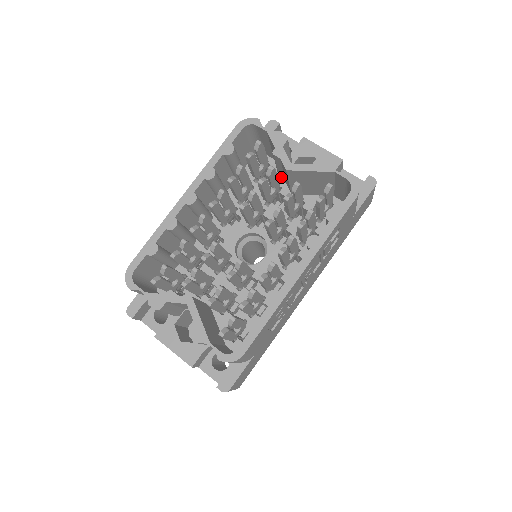
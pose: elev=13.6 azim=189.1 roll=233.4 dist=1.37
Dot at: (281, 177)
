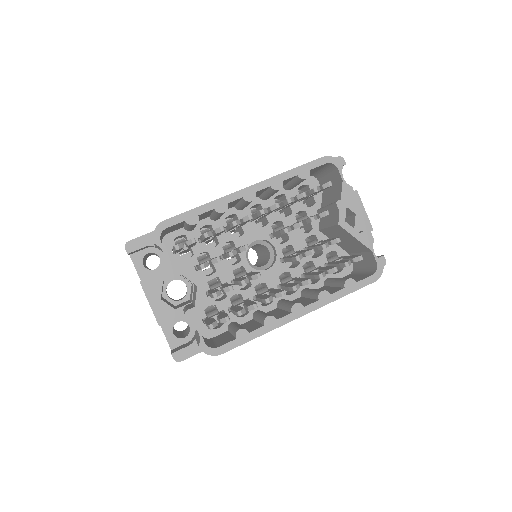
Dot at: occluded
